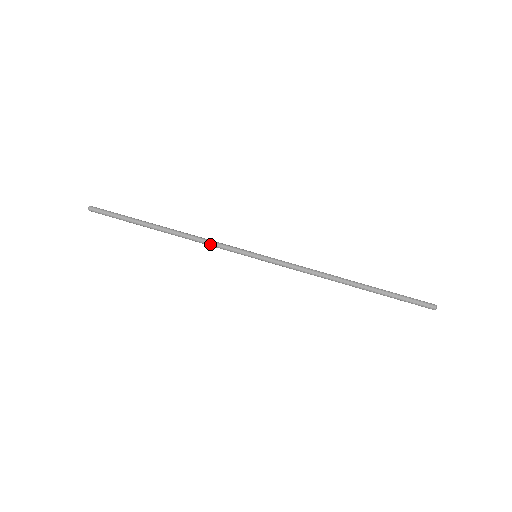
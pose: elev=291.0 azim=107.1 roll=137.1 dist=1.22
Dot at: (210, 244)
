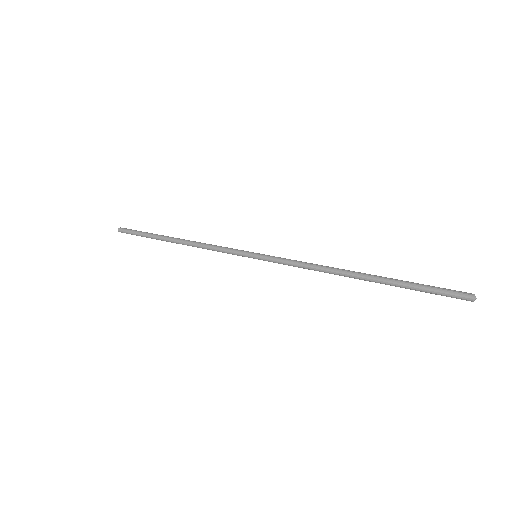
Dot at: (212, 248)
